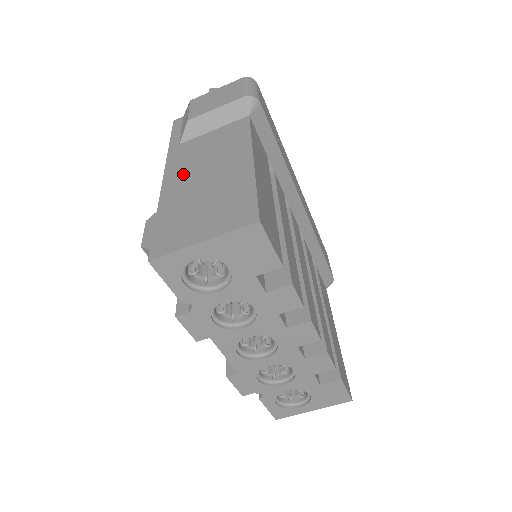
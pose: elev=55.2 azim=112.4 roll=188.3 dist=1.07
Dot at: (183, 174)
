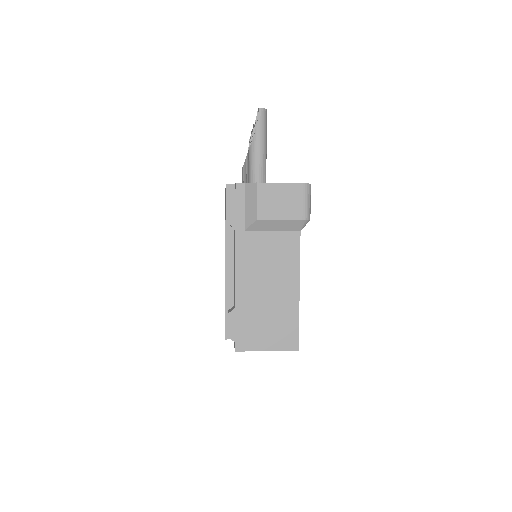
Dot at: (251, 277)
